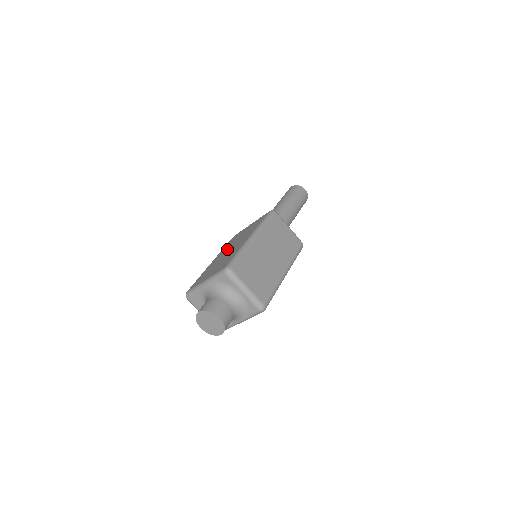
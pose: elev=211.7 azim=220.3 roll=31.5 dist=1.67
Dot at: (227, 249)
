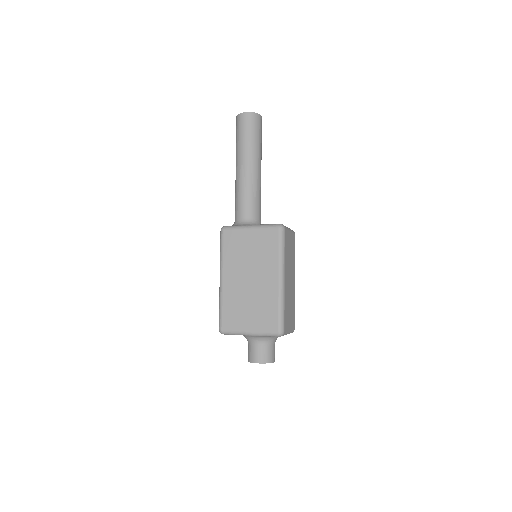
Dot at: (241, 272)
